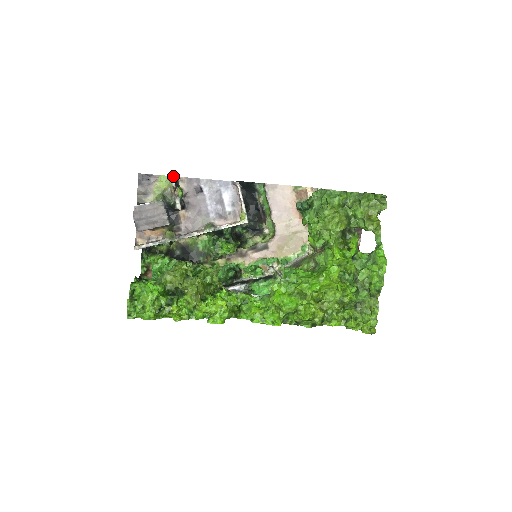
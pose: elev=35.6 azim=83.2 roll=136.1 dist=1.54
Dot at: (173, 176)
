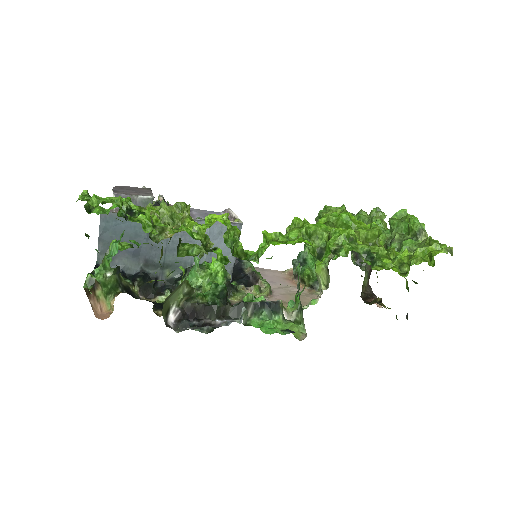
Dot at: (162, 195)
